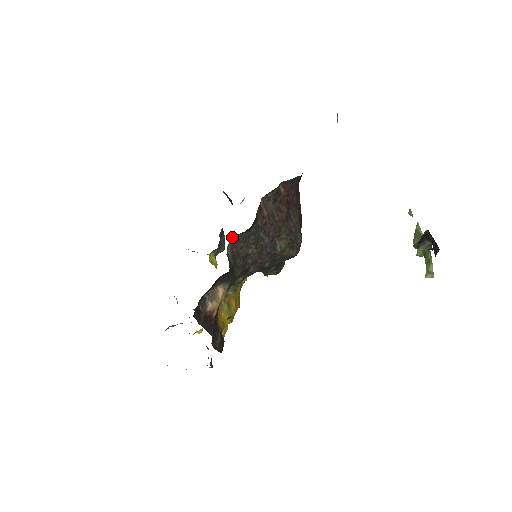
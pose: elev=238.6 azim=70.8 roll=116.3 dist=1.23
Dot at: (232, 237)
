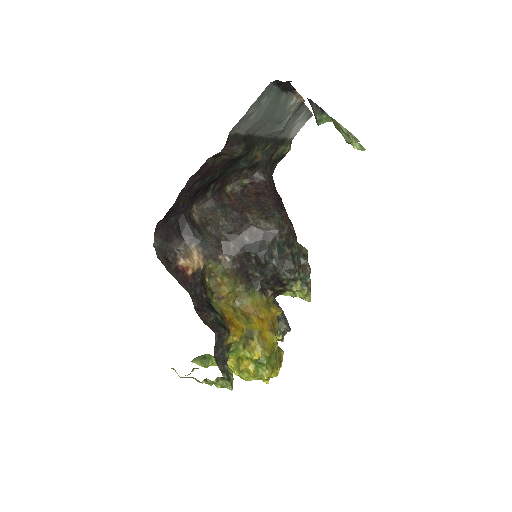
Dot at: (197, 209)
